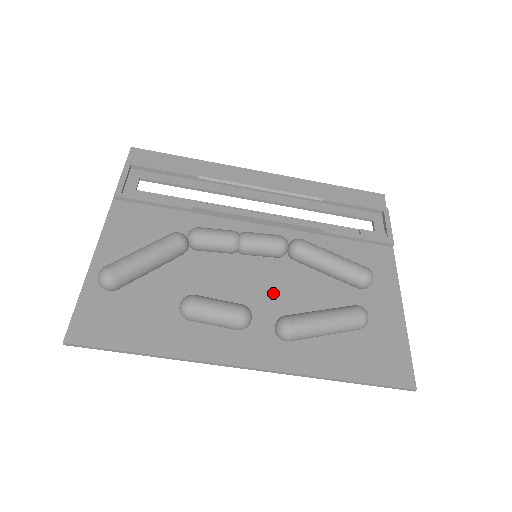
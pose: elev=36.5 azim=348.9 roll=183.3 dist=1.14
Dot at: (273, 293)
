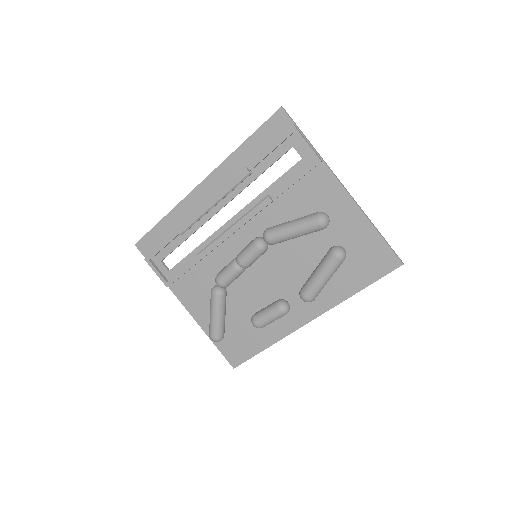
Dot at: (284, 272)
